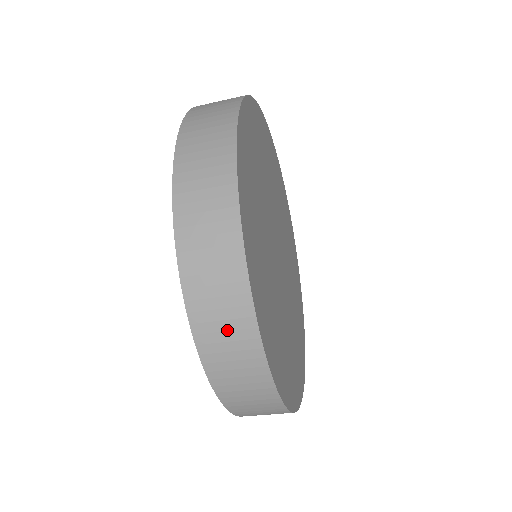
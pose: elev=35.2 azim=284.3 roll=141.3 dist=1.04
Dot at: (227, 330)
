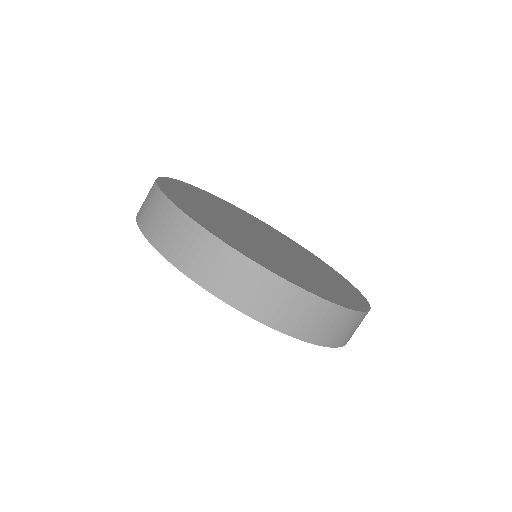
Dot at: (204, 257)
